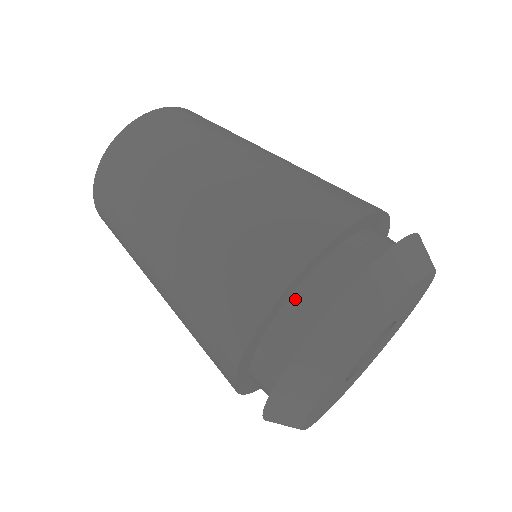
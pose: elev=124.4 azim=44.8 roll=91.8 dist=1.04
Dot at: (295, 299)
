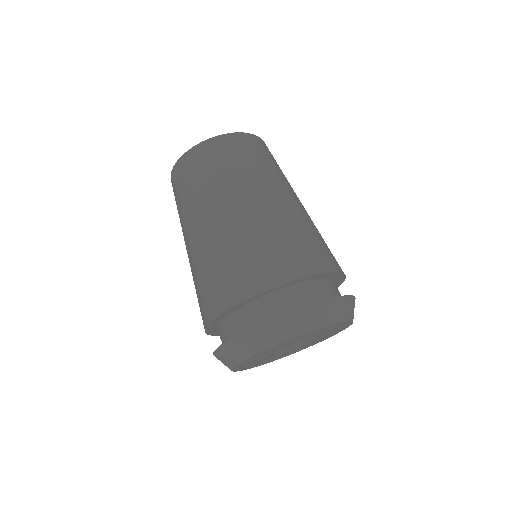
Dot at: (218, 328)
